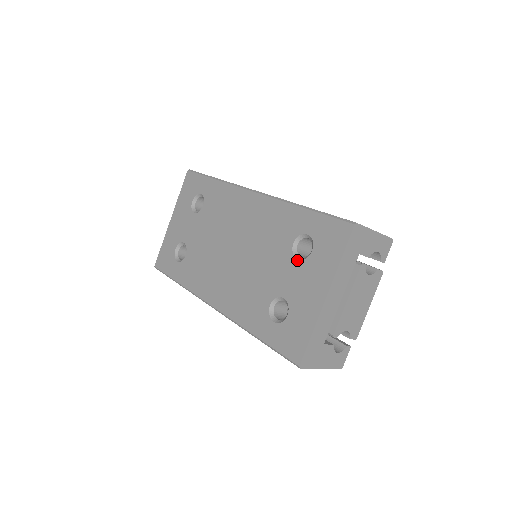
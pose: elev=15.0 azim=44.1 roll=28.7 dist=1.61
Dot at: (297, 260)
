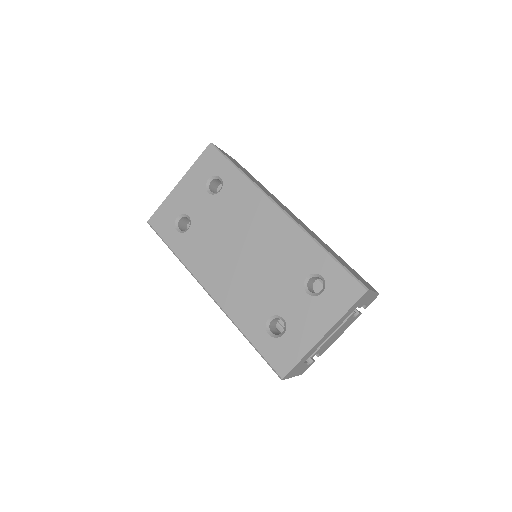
Dot at: (306, 294)
